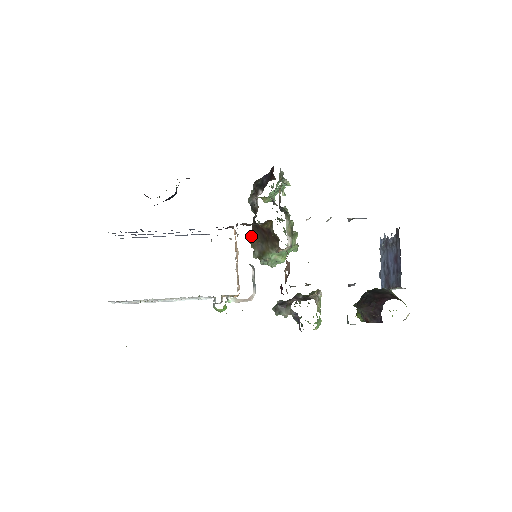
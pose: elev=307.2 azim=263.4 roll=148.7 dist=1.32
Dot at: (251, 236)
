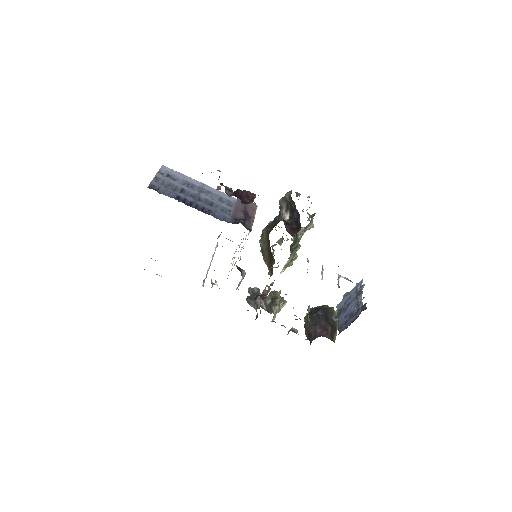
Dot at: (264, 231)
